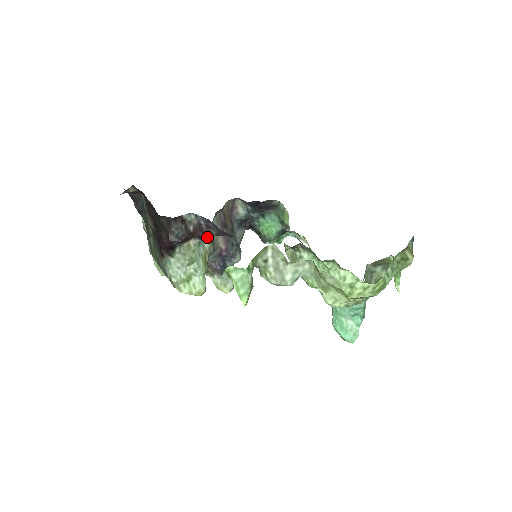
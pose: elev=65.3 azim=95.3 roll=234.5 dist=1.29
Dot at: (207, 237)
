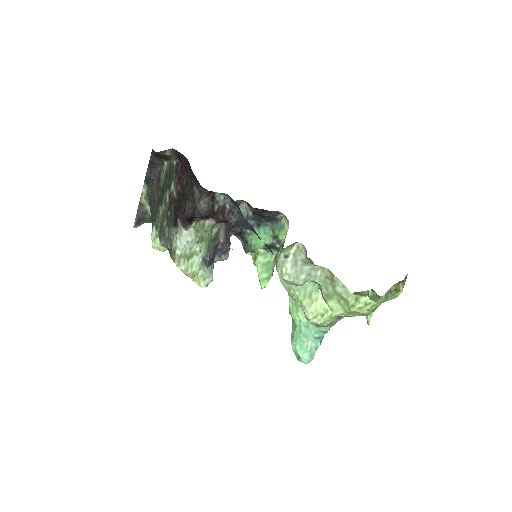
Dot at: (224, 222)
